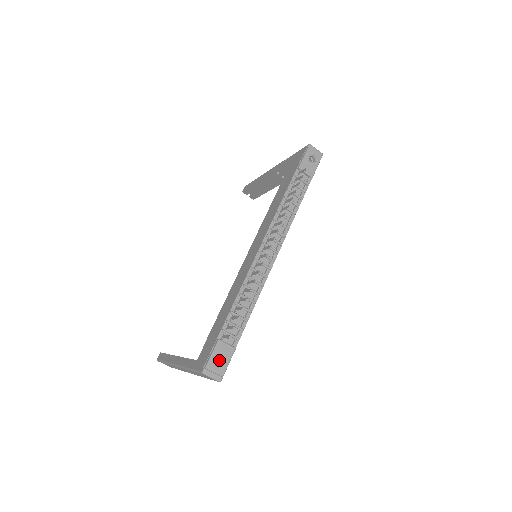
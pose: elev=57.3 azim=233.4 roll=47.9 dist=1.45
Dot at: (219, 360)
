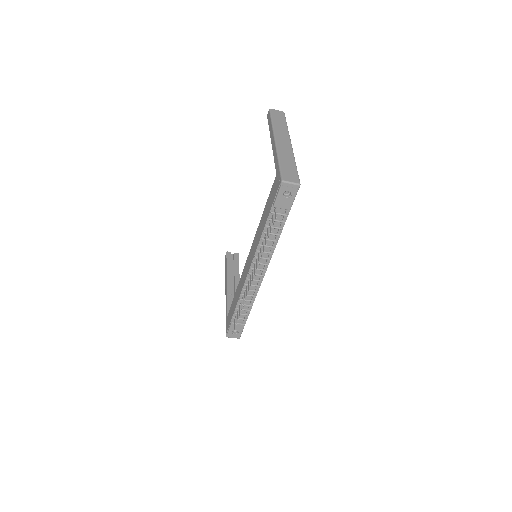
Dot at: occluded
